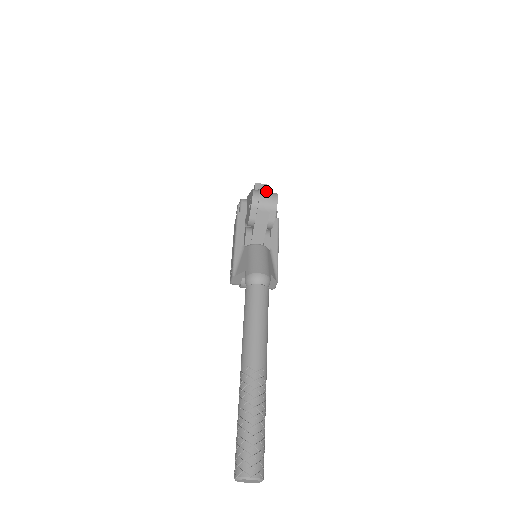
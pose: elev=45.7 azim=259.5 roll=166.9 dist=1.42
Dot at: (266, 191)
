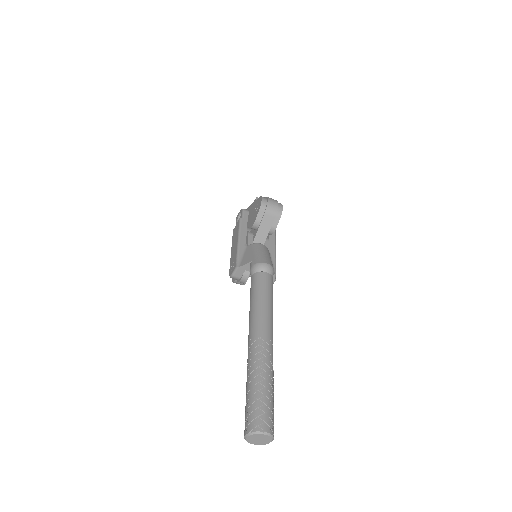
Dot at: (273, 199)
